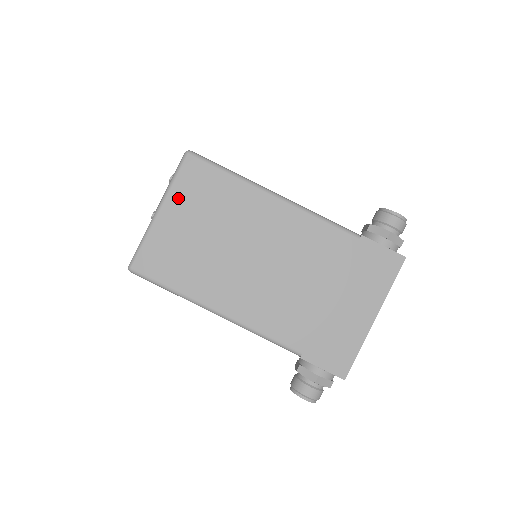
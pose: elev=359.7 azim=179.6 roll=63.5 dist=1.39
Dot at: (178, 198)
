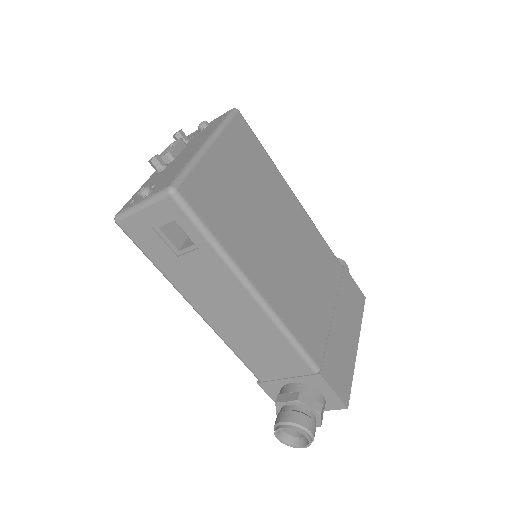
Dot at: (229, 144)
